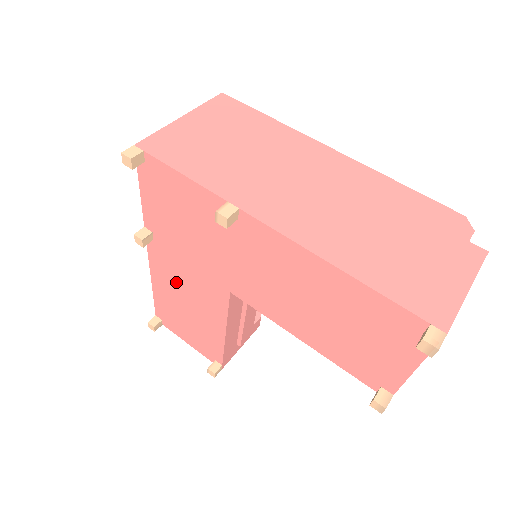
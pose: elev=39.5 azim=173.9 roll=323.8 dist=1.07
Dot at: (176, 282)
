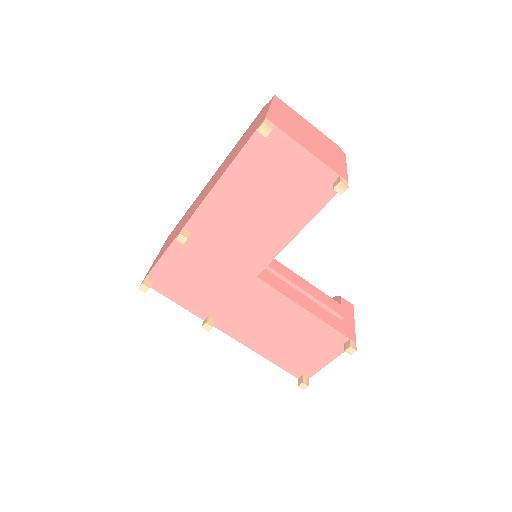
Dot at: (254, 326)
